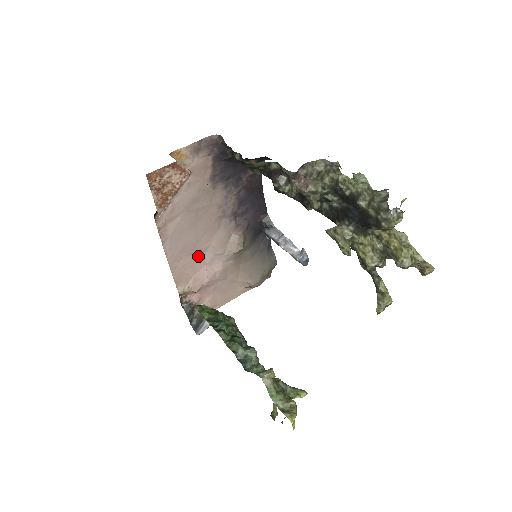
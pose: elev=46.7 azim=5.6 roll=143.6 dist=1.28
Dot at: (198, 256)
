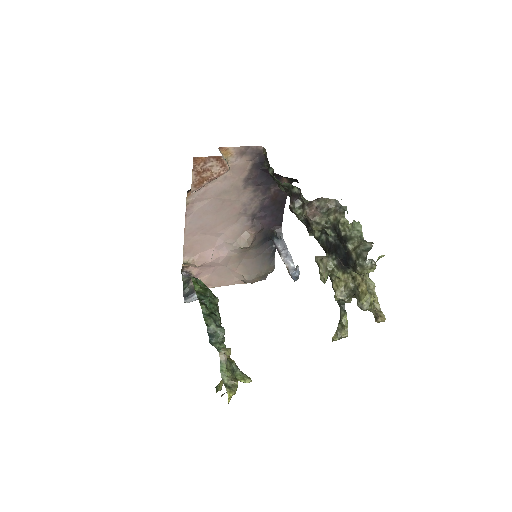
Dot at: (211, 238)
